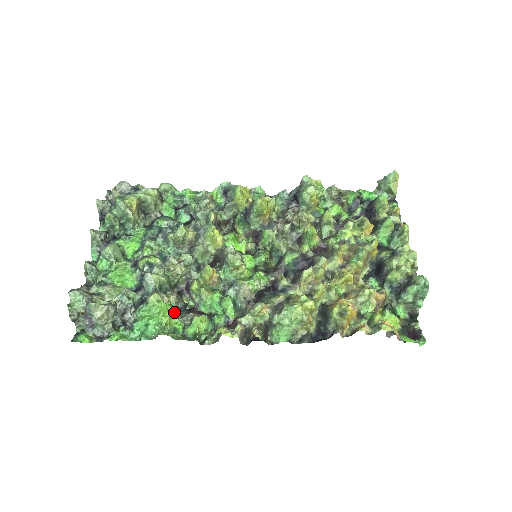
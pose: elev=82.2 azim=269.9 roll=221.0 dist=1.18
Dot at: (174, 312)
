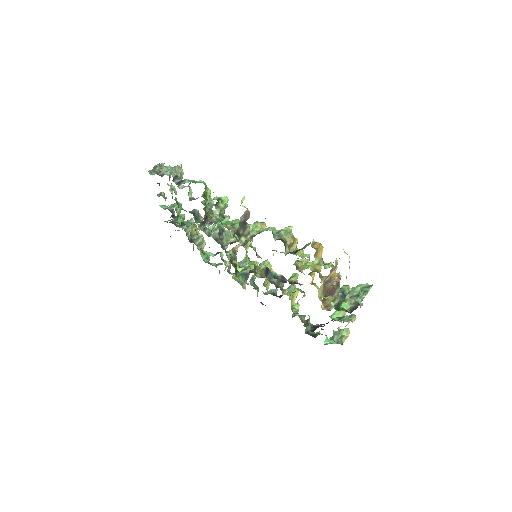
Dot at: (206, 204)
